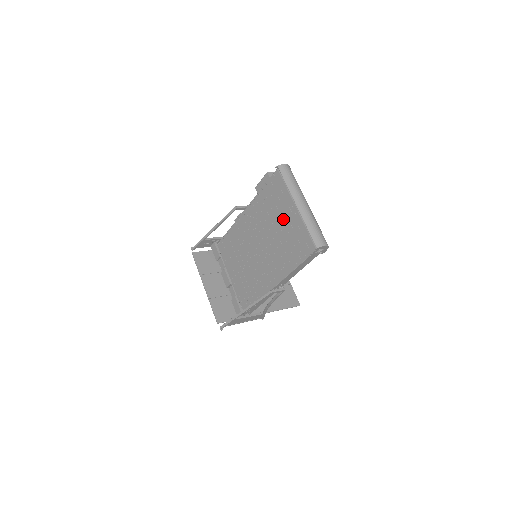
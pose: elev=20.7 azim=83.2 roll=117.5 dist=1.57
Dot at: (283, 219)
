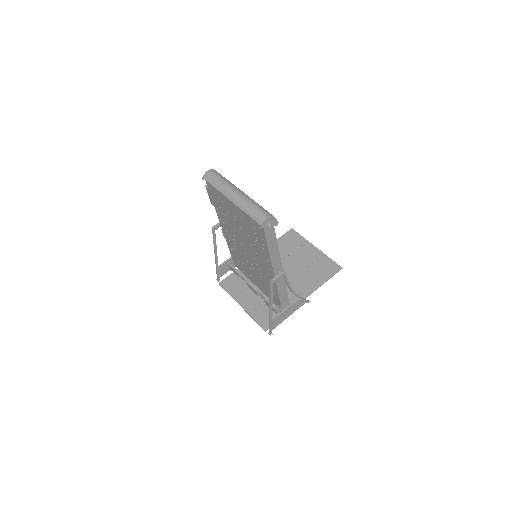
Dot at: (236, 216)
